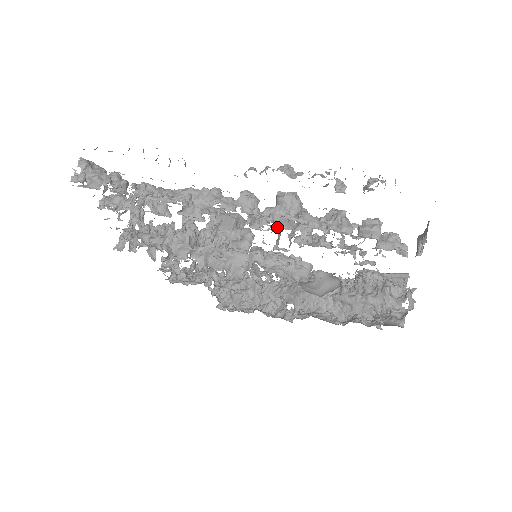
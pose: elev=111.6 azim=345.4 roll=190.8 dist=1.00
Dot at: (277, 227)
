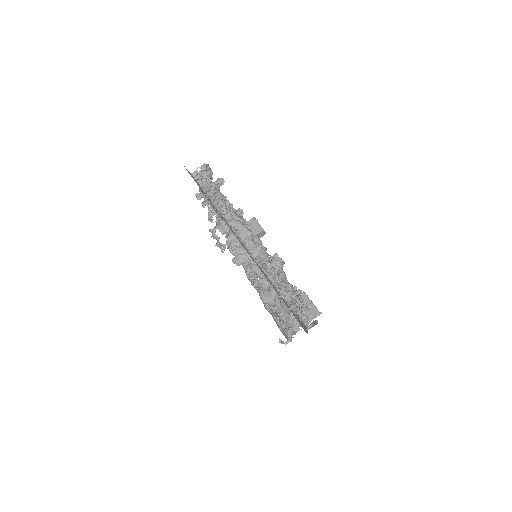
Dot at: (263, 270)
